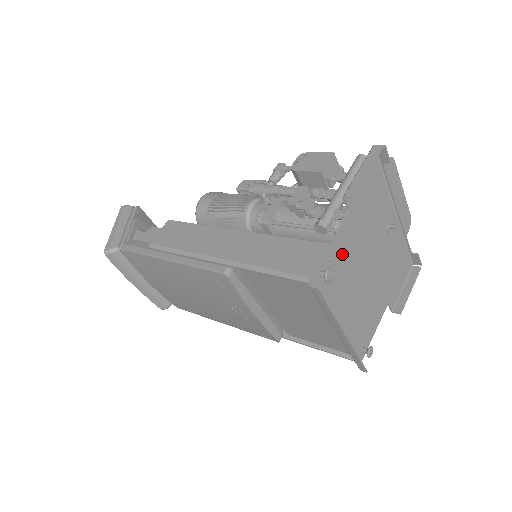
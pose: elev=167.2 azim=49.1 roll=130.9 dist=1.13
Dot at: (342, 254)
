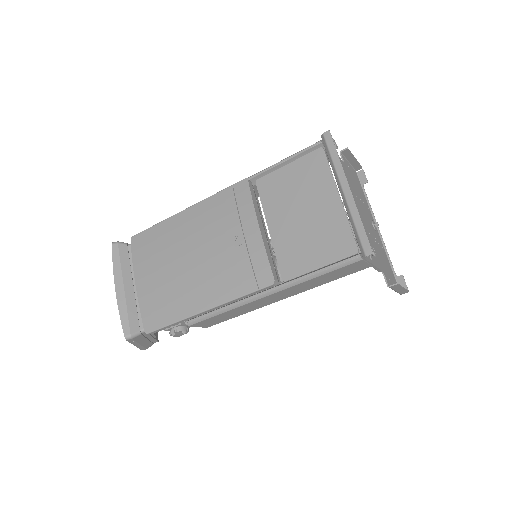
Dot at: occluded
